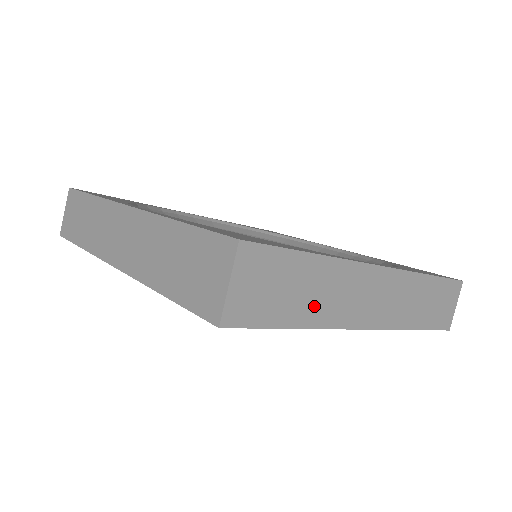
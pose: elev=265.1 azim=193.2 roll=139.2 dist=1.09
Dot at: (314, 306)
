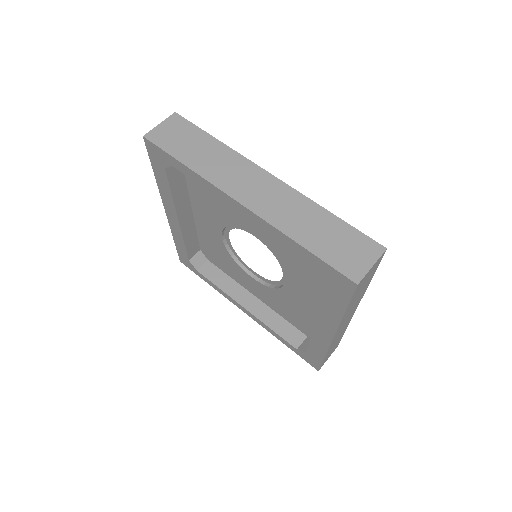
Dot at: (202, 161)
